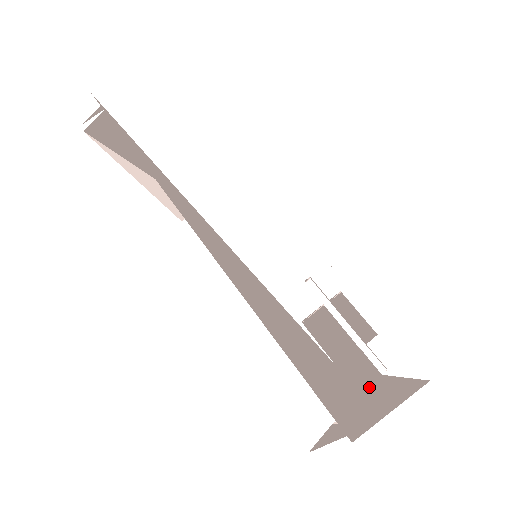
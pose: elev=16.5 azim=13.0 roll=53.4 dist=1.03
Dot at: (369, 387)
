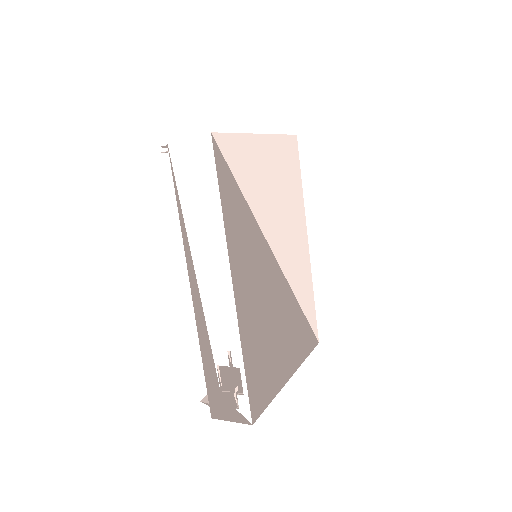
Dot at: (228, 408)
